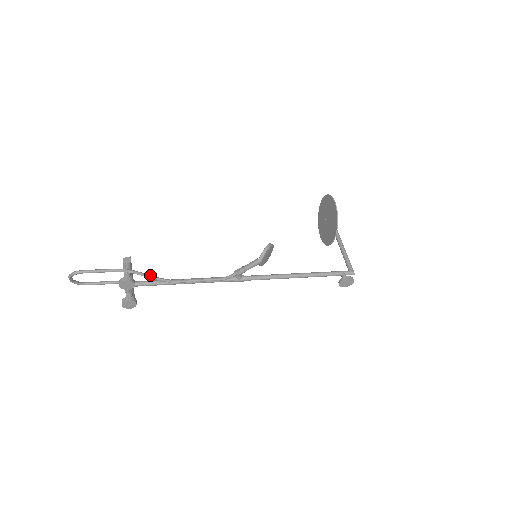
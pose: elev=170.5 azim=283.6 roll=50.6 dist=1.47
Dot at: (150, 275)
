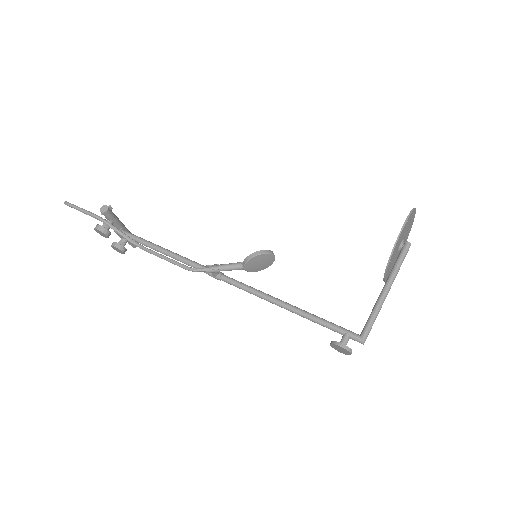
Dot at: (121, 232)
